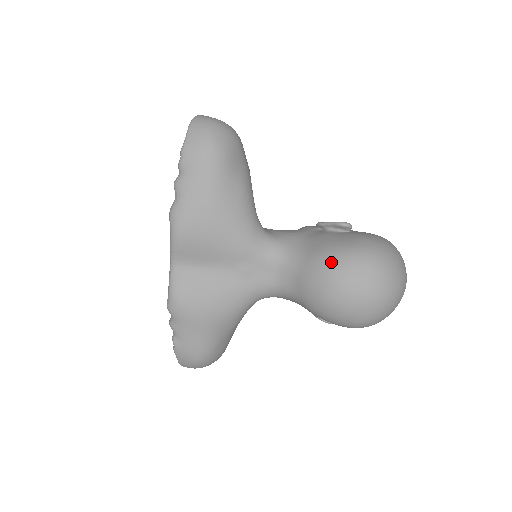
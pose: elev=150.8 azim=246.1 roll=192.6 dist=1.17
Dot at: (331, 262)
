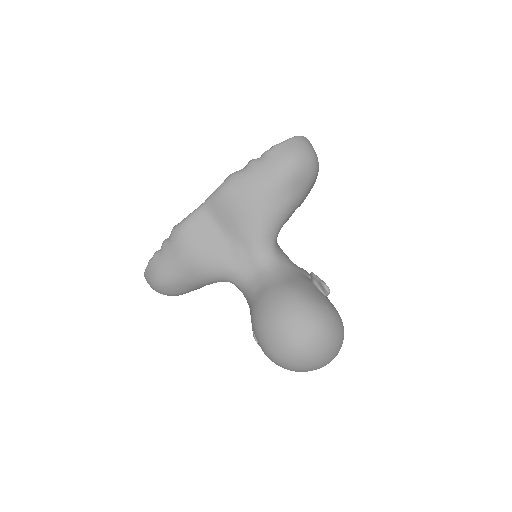
Dot at: (292, 296)
